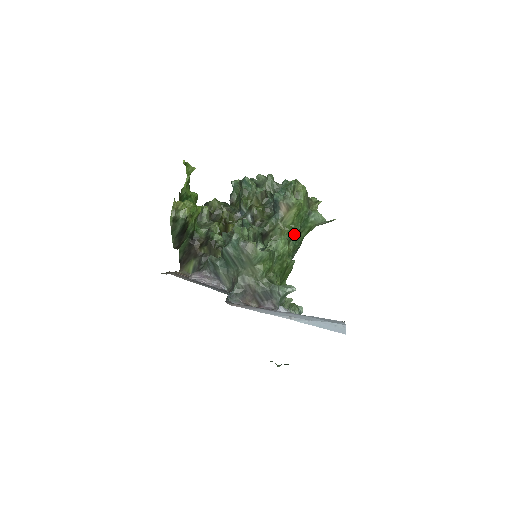
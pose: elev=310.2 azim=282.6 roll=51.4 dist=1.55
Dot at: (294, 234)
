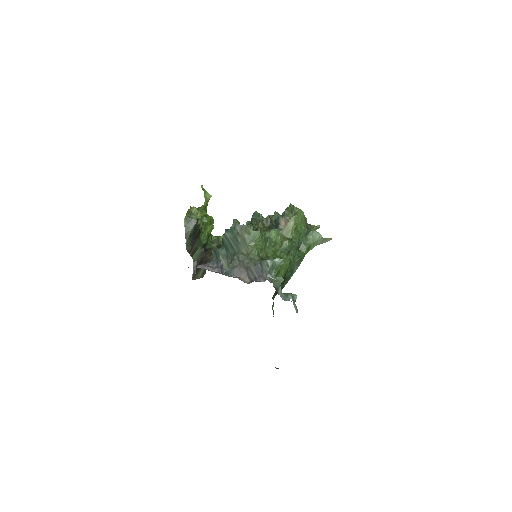
Dot at: (293, 246)
